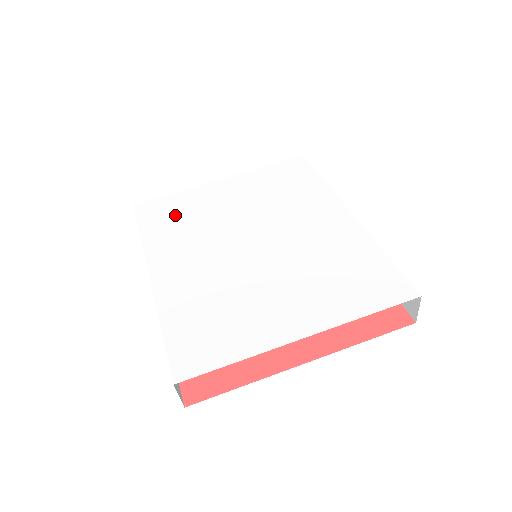
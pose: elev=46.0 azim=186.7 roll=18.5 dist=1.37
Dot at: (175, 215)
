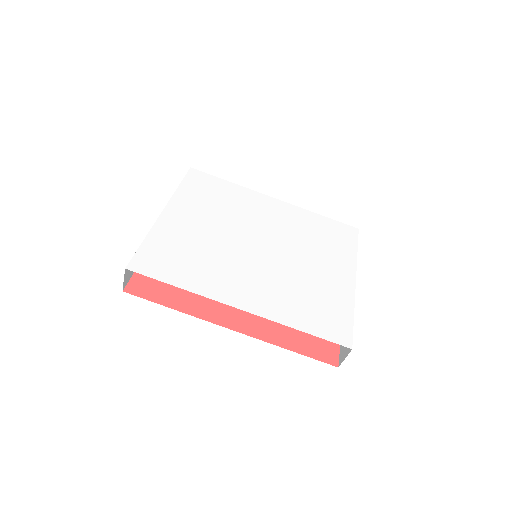
Dot at: (179, 257)
